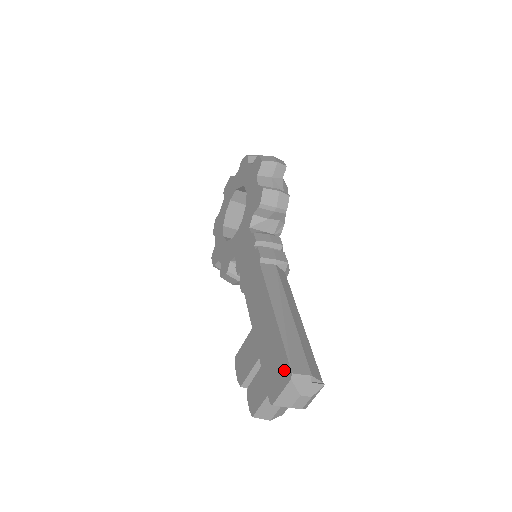
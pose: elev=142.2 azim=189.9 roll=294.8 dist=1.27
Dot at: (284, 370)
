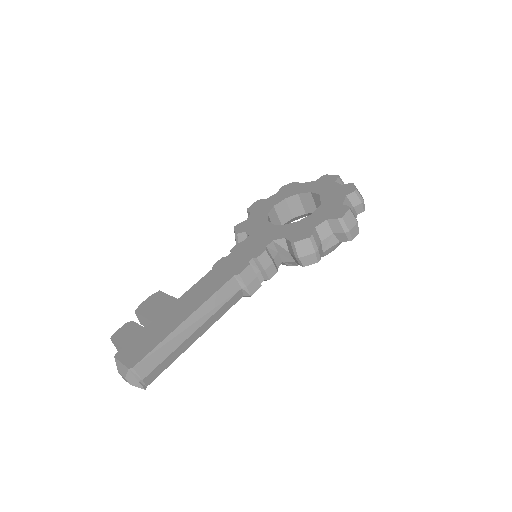
Dot at: (137, 357)
